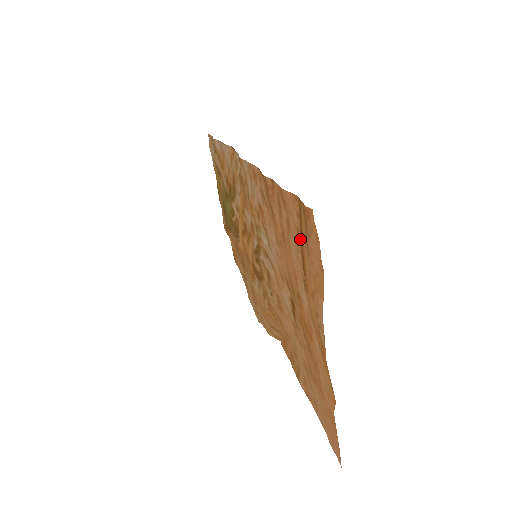
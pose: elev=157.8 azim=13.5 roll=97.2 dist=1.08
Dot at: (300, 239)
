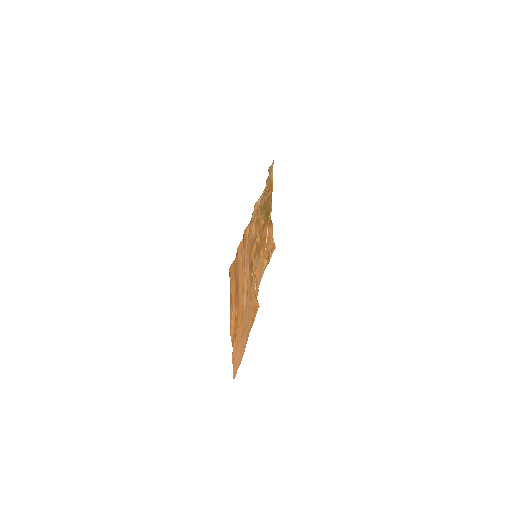
Dot at: (237, 275)
